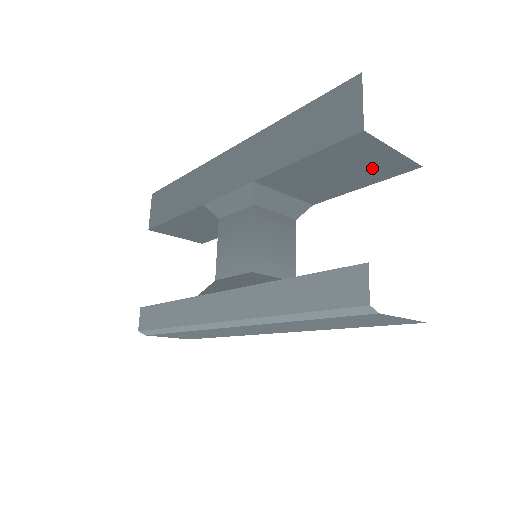
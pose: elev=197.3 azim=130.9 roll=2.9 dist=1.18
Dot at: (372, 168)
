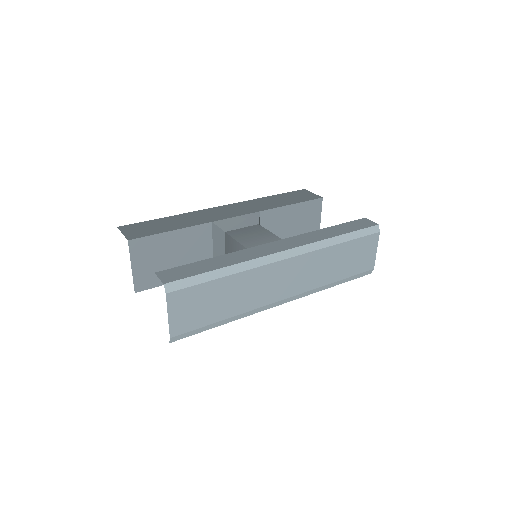
Dot at: (305, 231)
